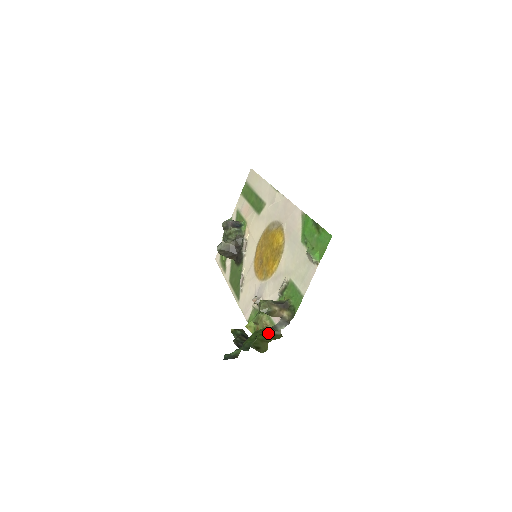
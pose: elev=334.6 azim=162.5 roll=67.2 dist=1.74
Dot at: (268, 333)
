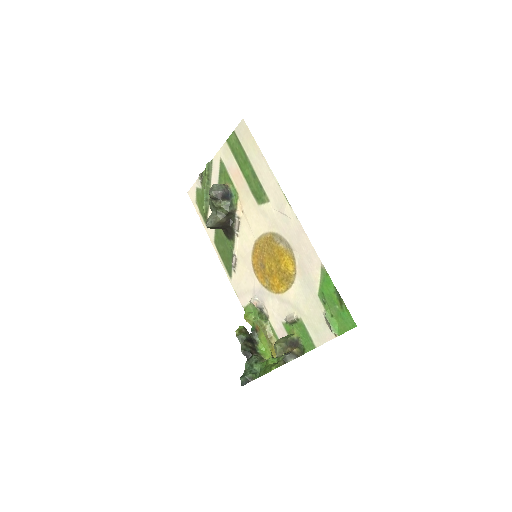
Dot at: (277, 357)
